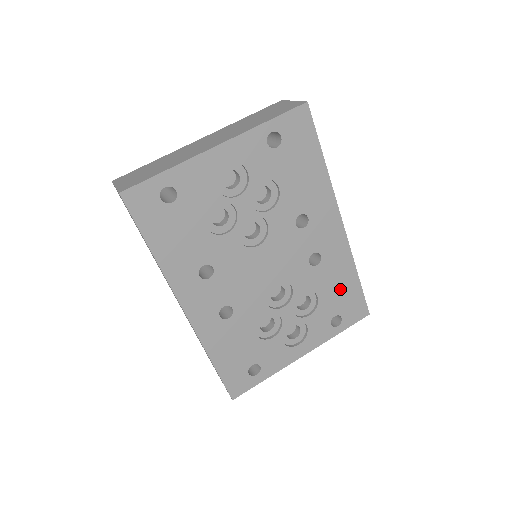
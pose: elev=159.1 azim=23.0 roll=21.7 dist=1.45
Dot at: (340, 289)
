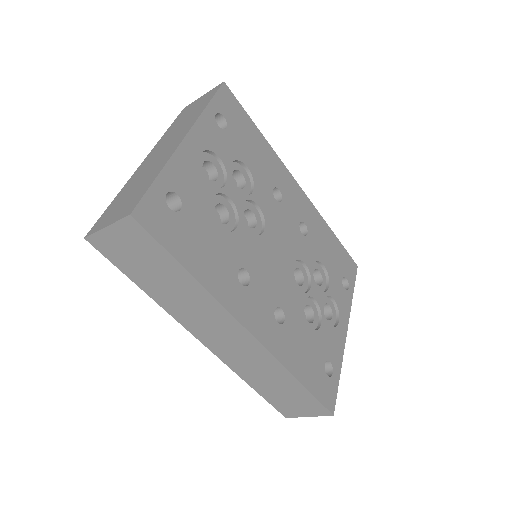
Dot at: (331, 251)
